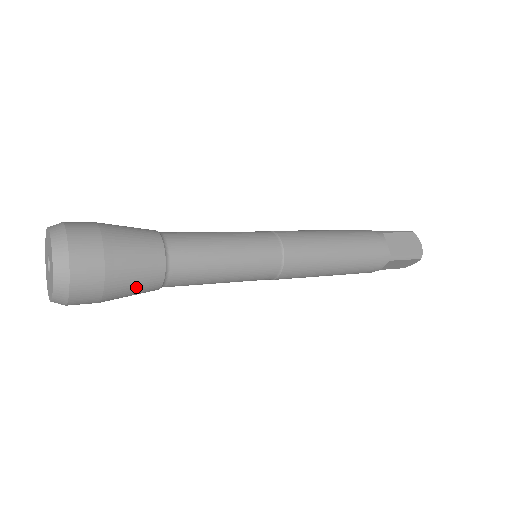
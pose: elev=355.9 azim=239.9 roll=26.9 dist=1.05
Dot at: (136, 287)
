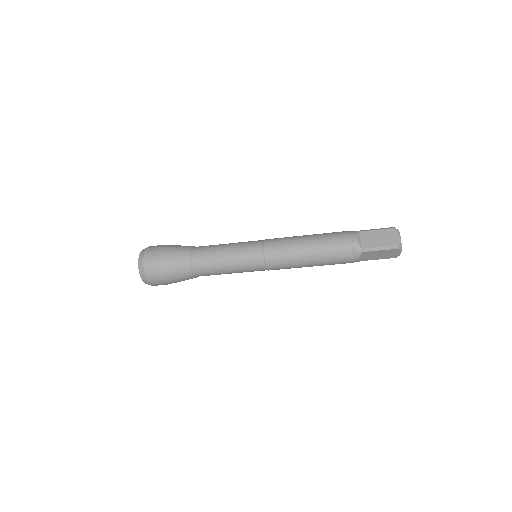
Dot at: (178, 276)
